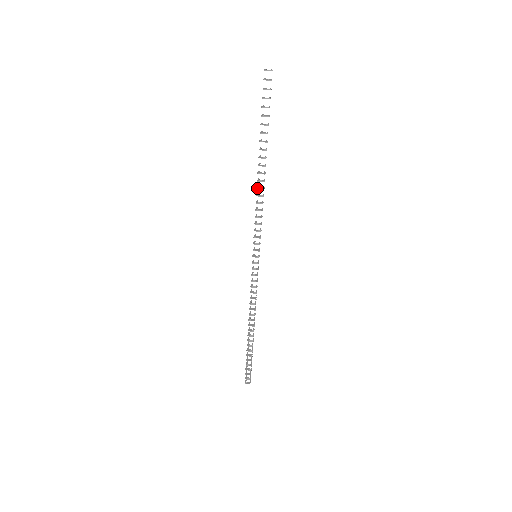
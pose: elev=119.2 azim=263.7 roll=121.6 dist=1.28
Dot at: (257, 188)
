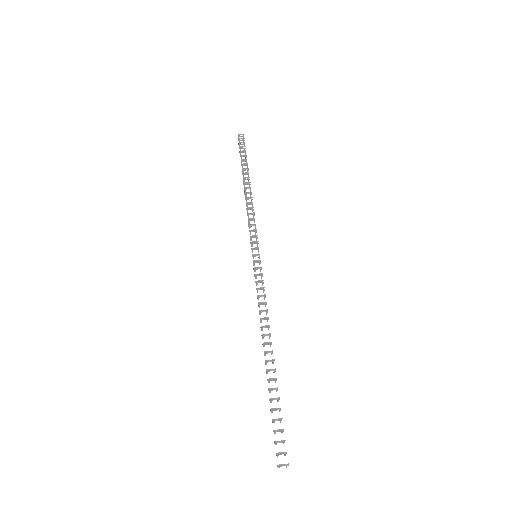
Dot at: (246, 197)
